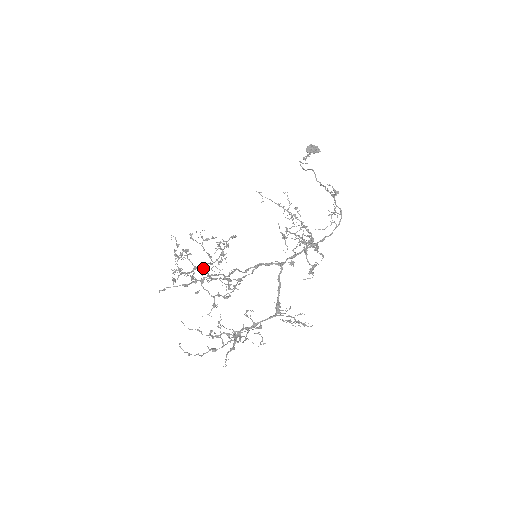
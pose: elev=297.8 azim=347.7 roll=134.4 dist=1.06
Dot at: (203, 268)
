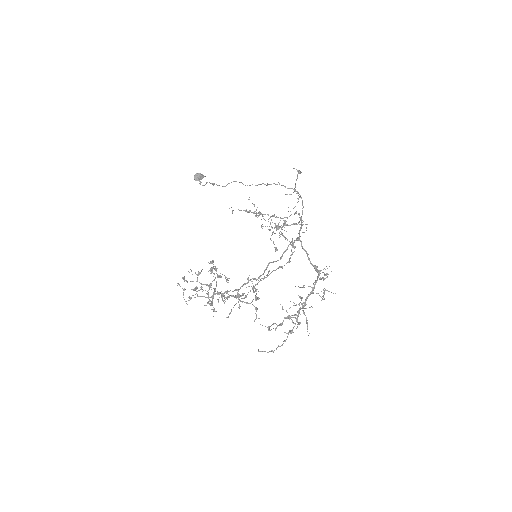
Dot at: (219, 293)
